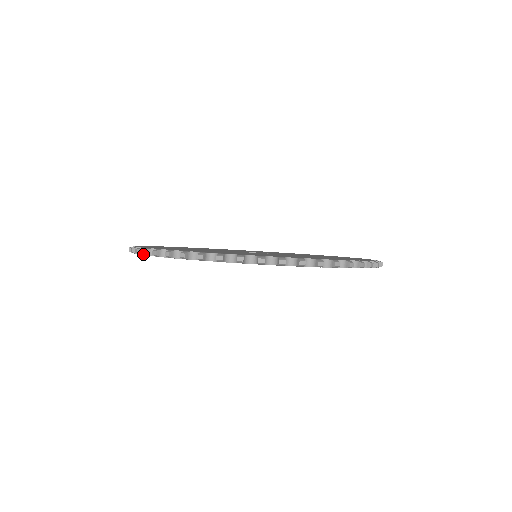
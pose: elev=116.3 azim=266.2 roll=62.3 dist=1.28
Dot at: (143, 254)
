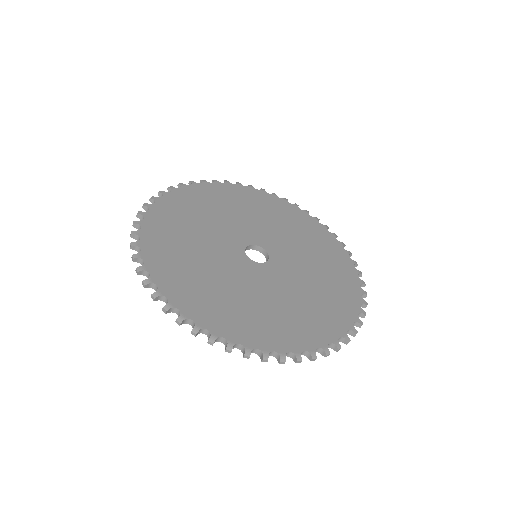
Dot at: (136, 250)
